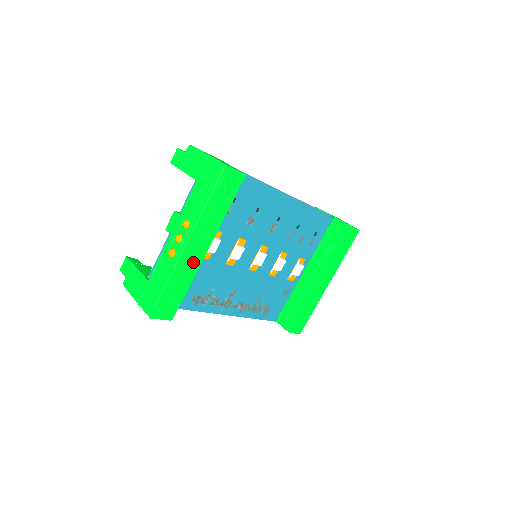
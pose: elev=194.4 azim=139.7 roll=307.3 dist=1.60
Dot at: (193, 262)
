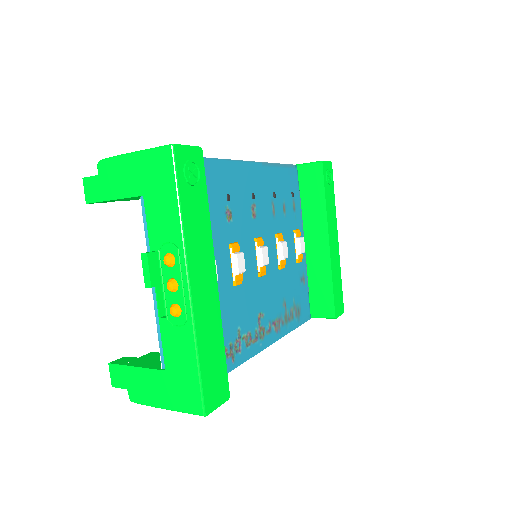
Dot at: (209, 304)
